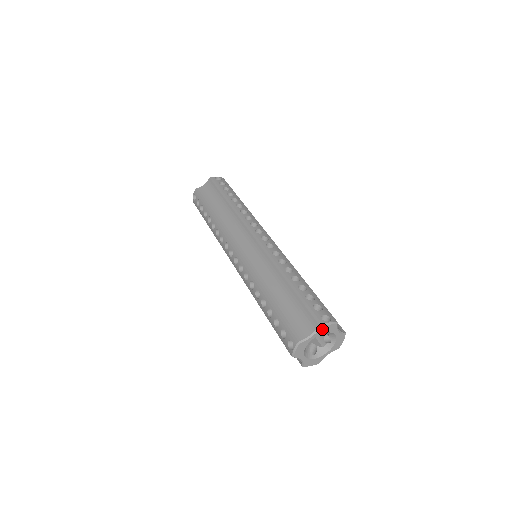
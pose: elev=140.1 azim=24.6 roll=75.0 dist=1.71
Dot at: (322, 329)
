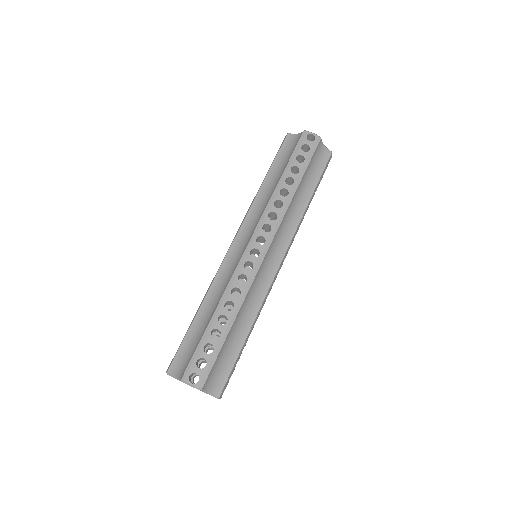
Dot at: (185, 383)
